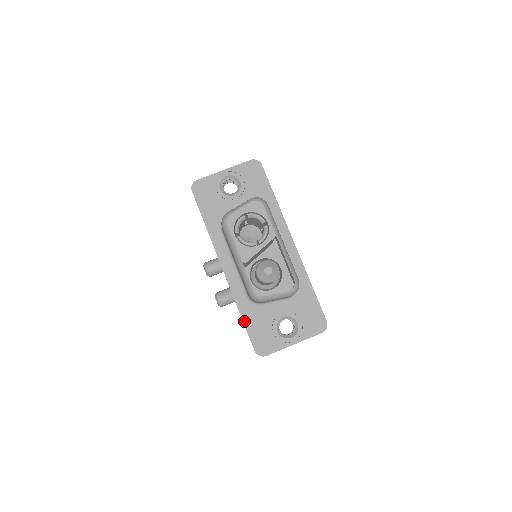
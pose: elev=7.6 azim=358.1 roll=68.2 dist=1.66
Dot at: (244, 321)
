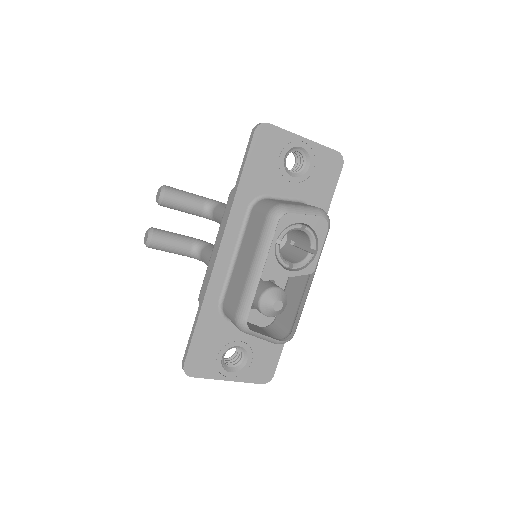
Dot at: (197, 326)
